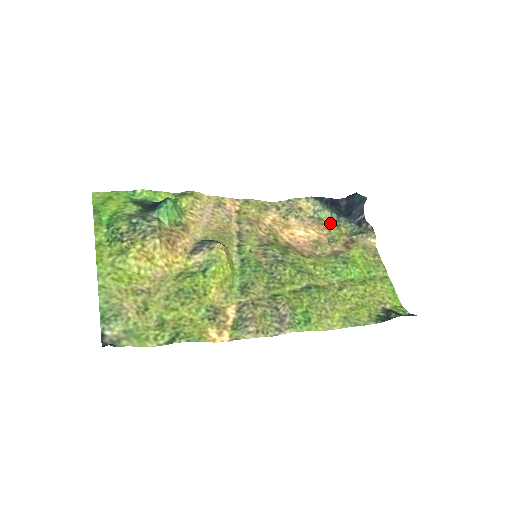
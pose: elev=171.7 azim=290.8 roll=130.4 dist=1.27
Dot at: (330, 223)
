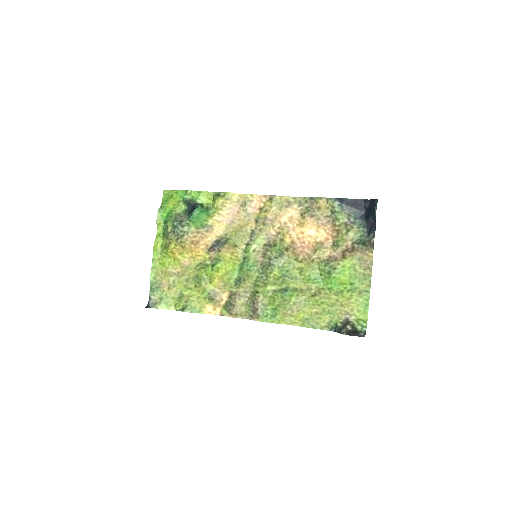
Dot at: (343, 225)
